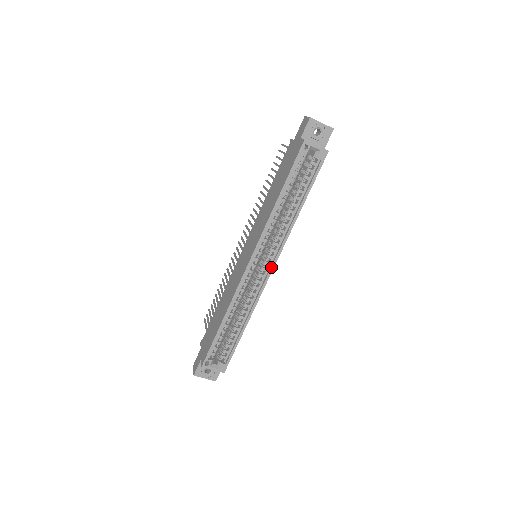
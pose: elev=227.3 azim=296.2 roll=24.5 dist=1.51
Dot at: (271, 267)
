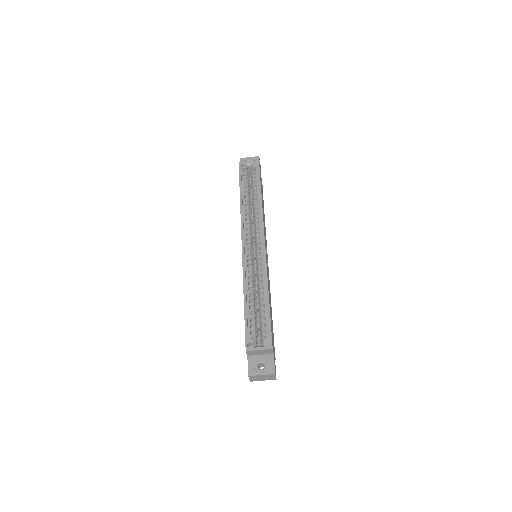
Dot at: (262, 240)
